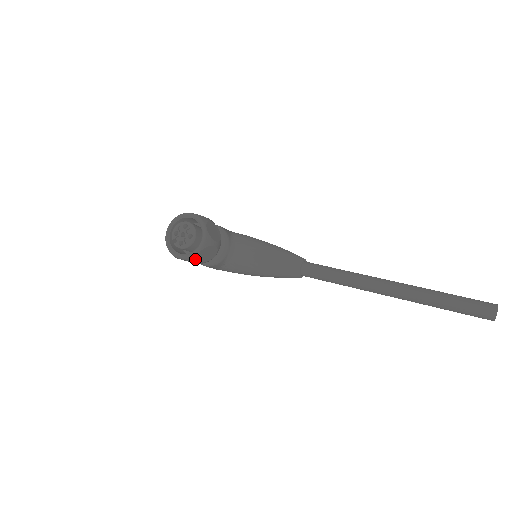
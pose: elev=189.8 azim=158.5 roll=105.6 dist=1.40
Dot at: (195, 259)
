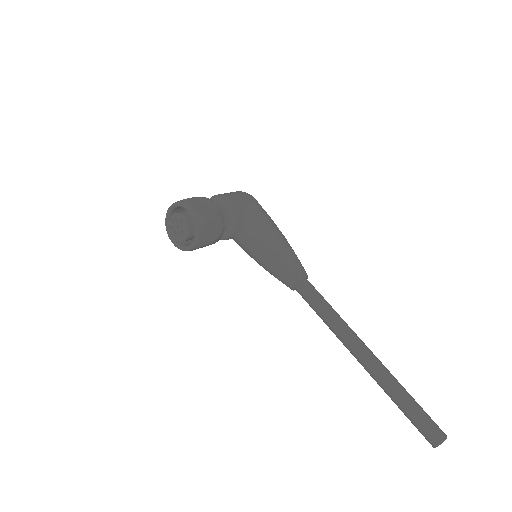
Dot at: occluded
